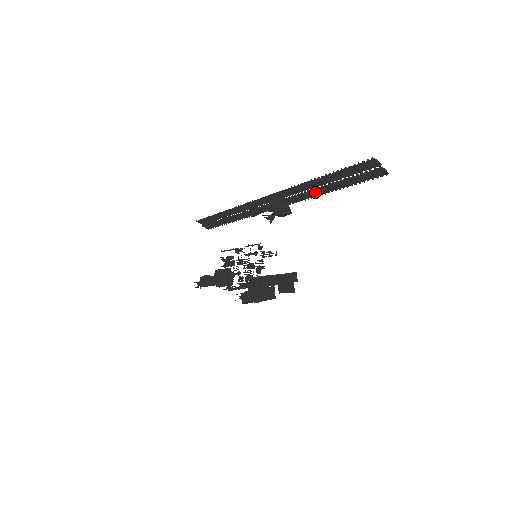
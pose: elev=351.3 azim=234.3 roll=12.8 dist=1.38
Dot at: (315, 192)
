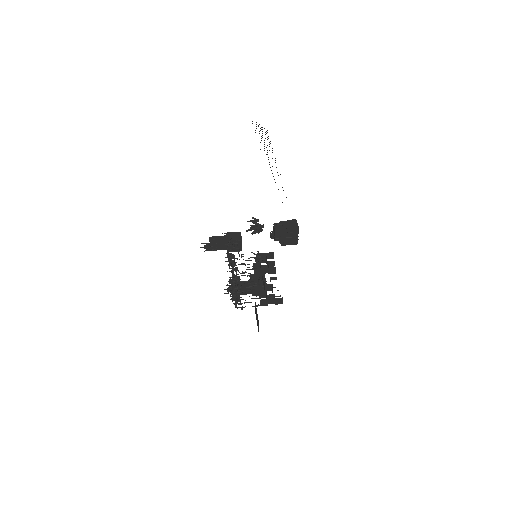
Dot at: occluded
